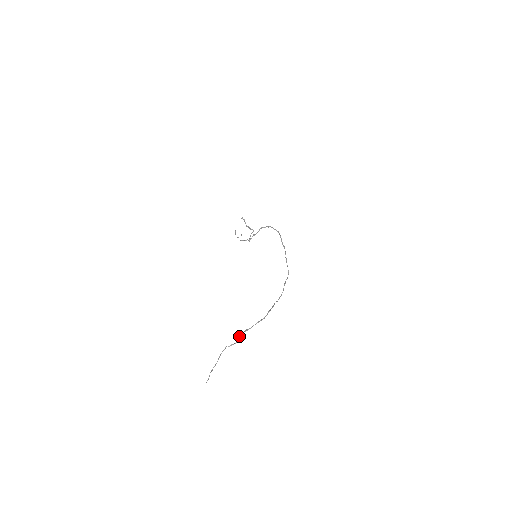
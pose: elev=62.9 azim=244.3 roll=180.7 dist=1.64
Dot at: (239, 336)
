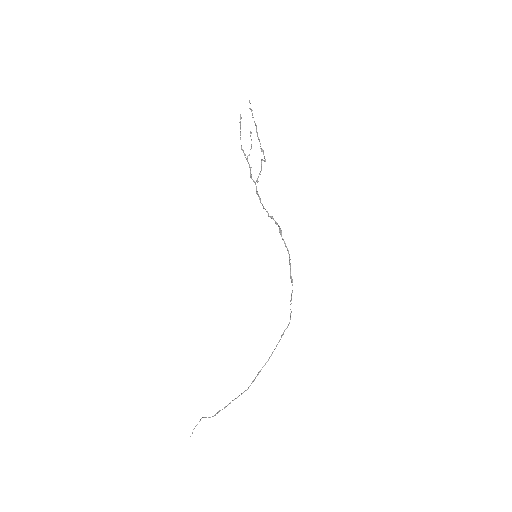
Dot at: (217, 412)
